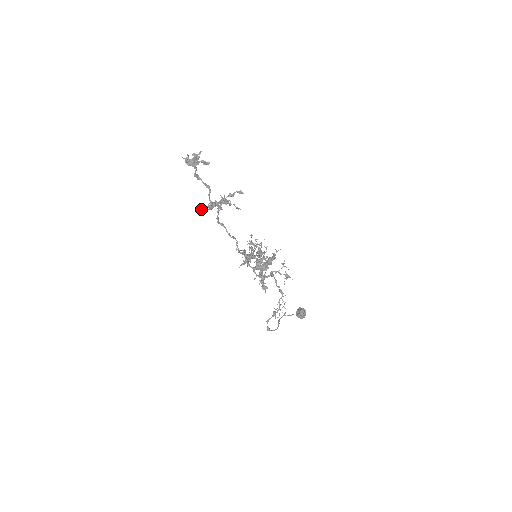
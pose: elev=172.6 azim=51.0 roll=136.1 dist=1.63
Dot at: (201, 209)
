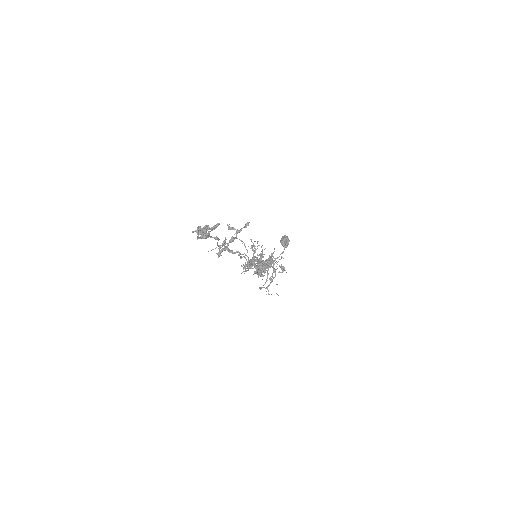
Dot at: occluded
